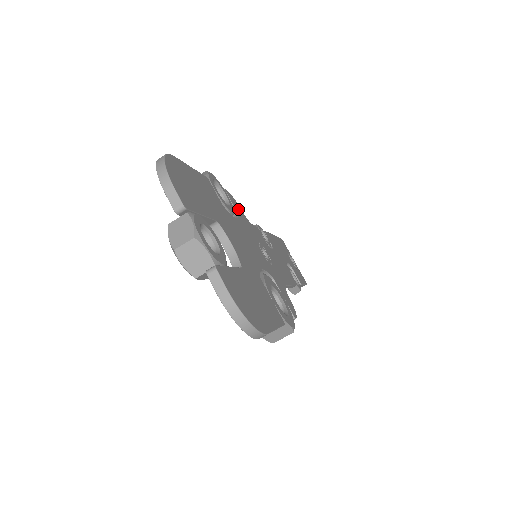
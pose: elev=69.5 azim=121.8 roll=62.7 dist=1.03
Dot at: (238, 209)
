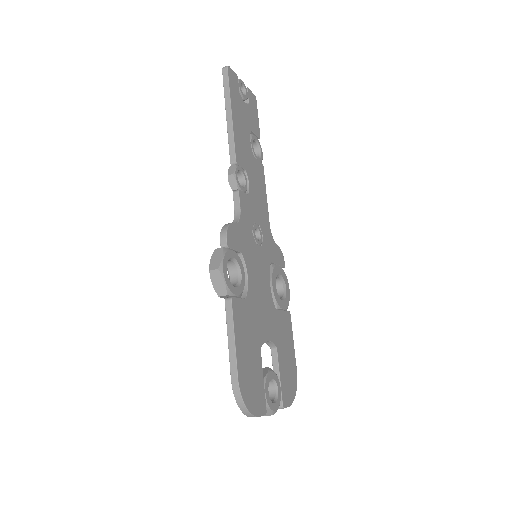
Dot at: (237, 238)
